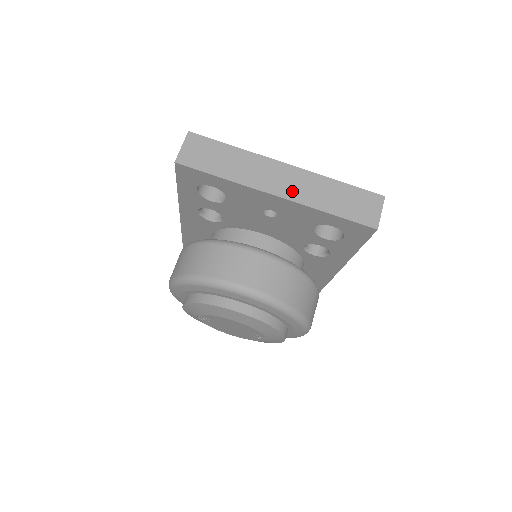
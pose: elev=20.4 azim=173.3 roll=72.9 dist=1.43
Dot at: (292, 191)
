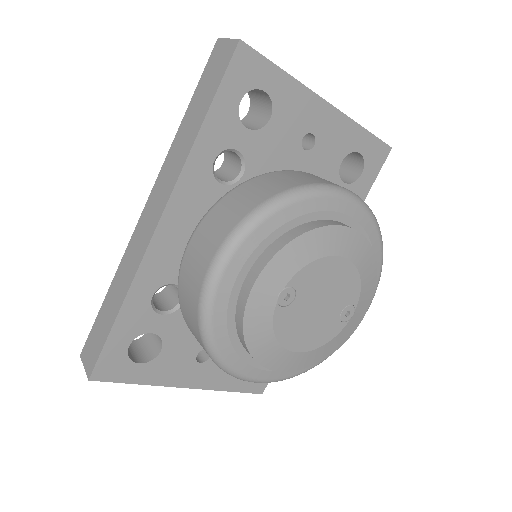
Dot at: occluded
